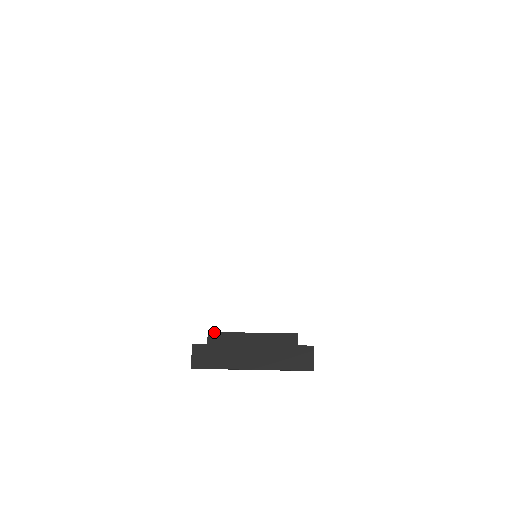
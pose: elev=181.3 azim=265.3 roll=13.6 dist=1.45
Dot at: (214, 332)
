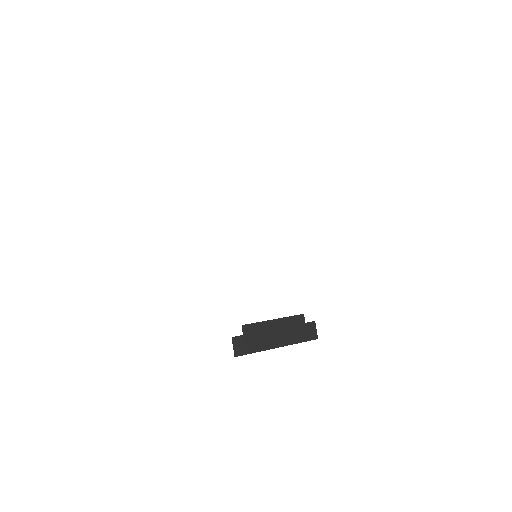
Dot at: (246, 324)
